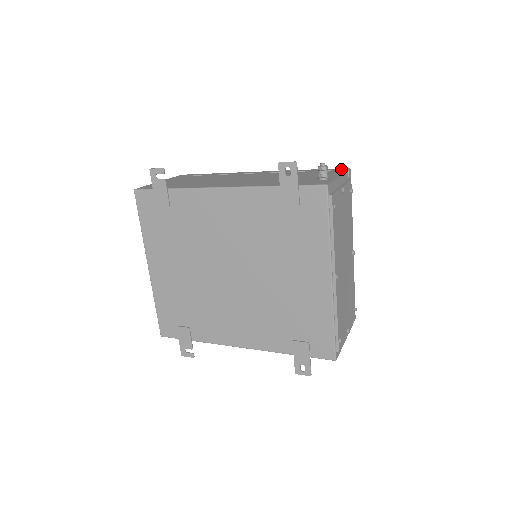
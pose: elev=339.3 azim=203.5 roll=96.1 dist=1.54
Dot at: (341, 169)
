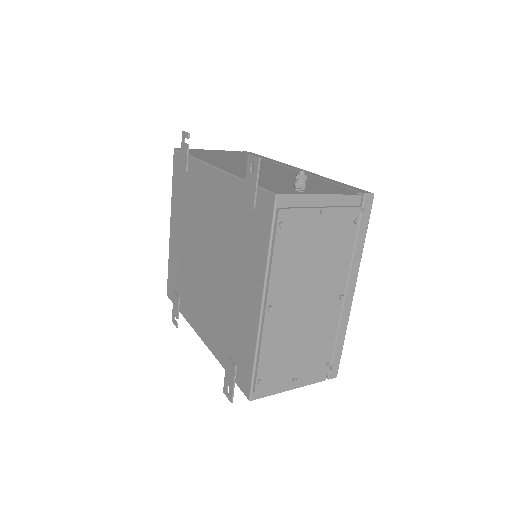
Dot at: (359, 191)
